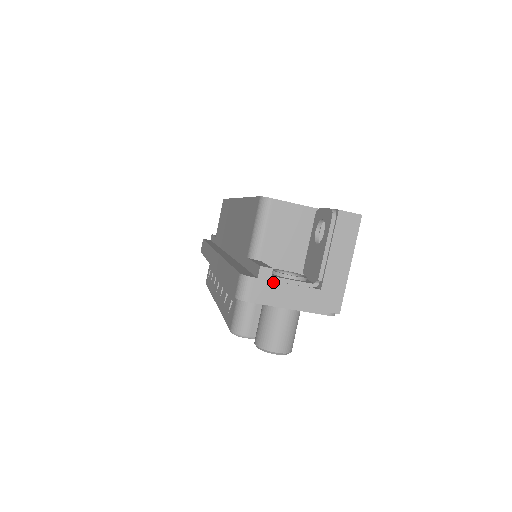
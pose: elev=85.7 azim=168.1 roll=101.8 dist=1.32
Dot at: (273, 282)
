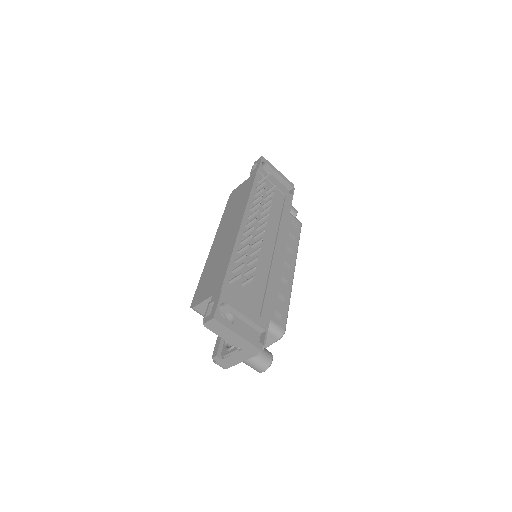
Dot at: (223, 359)
